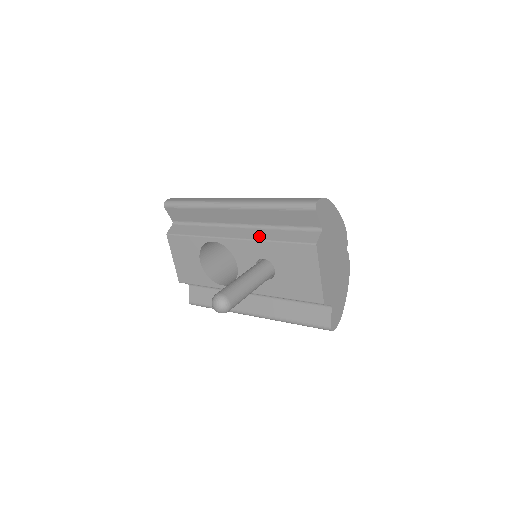
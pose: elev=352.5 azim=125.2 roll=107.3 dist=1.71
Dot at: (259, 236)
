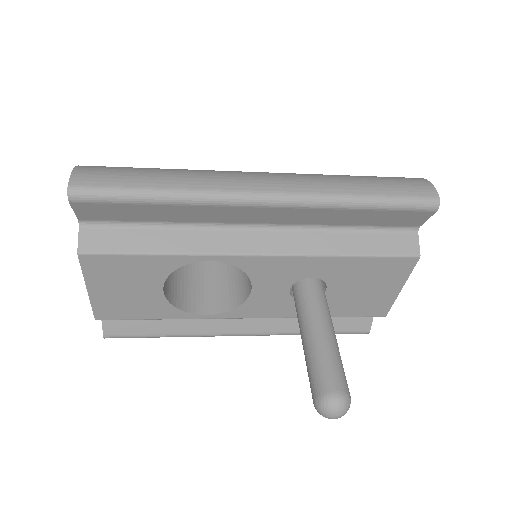
Dot at: (313, 247)
